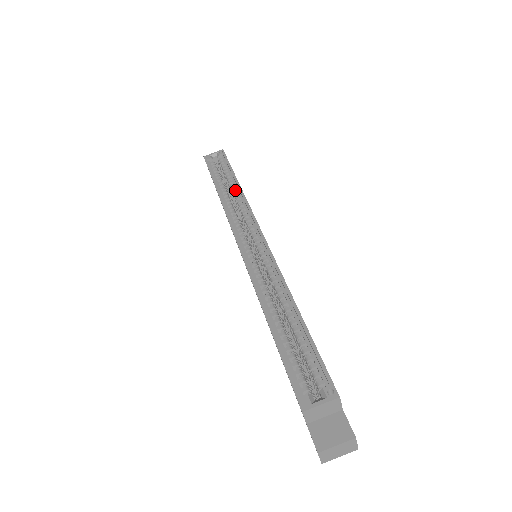
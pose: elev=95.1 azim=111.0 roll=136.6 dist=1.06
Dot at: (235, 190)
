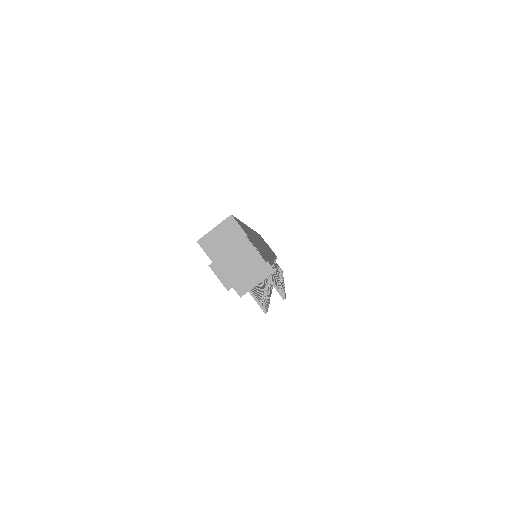
Dot at: occluded
